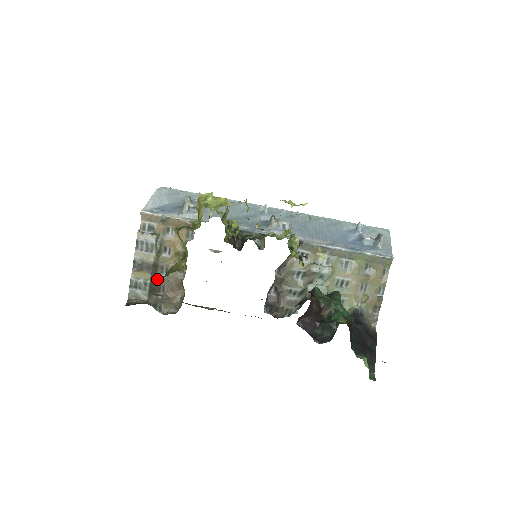
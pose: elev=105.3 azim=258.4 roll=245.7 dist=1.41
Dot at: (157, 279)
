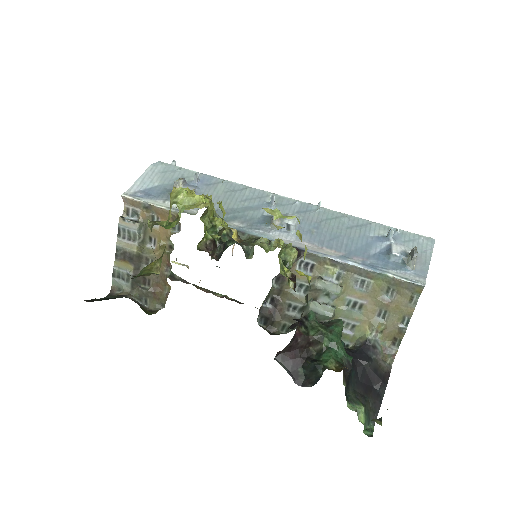
Dot at: occluded
